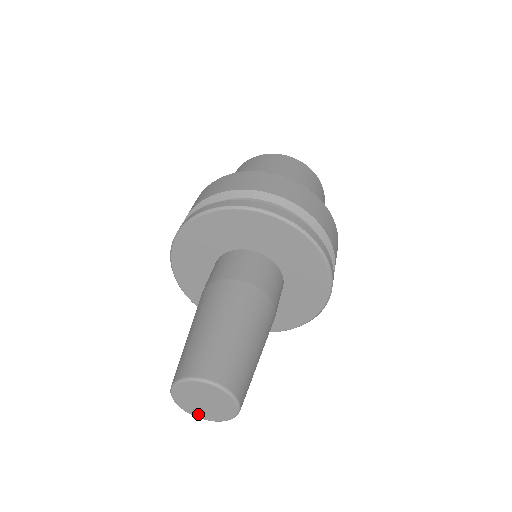
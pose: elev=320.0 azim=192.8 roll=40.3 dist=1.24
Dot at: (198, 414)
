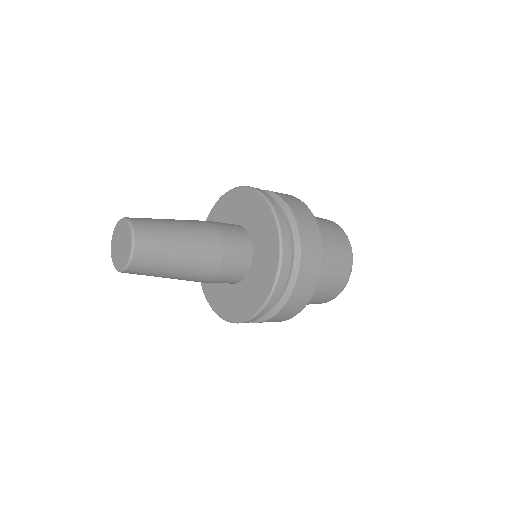
Dot at: (114, 259)
